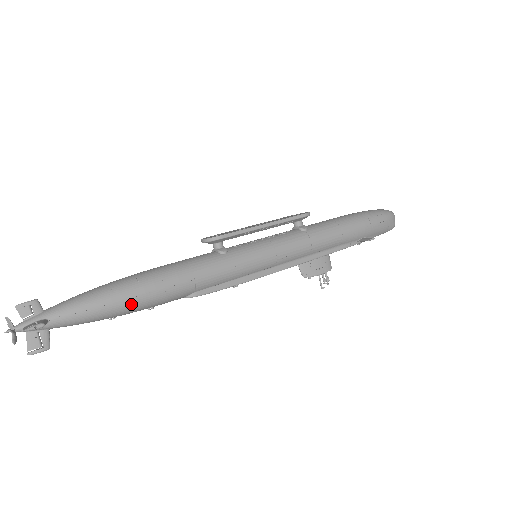
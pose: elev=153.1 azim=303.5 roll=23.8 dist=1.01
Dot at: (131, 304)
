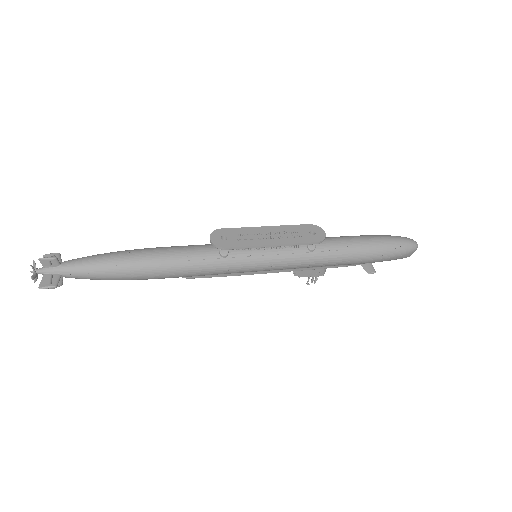
Dot at: (129, 279)
